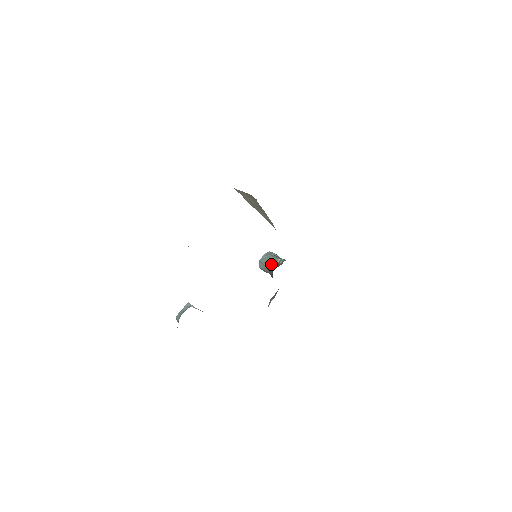
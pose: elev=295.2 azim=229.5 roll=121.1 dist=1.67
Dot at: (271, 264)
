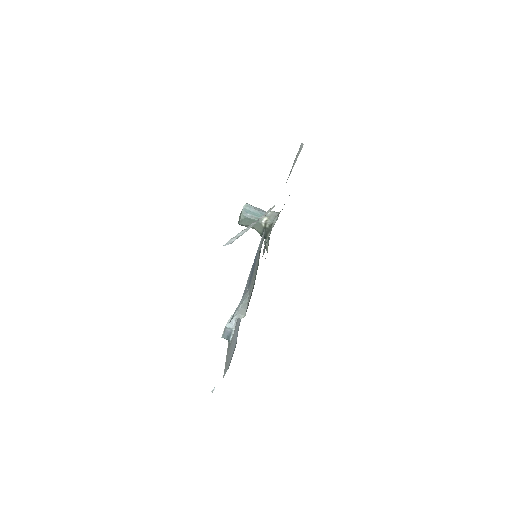
Dot at: (256, 227)
